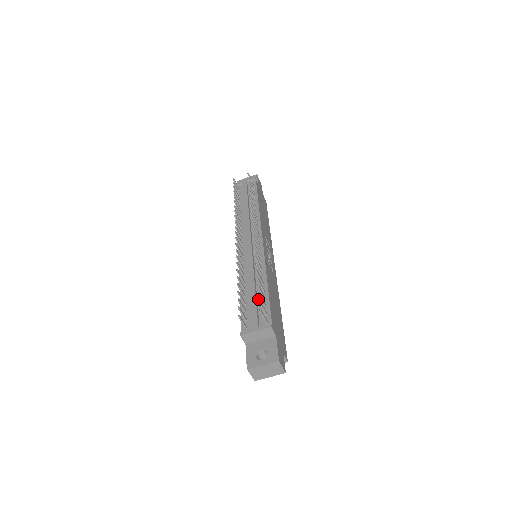
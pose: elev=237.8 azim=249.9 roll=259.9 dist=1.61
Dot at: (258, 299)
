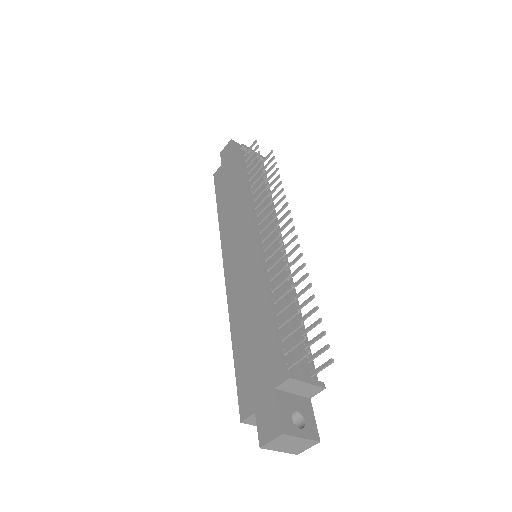
Dot at: occluded
